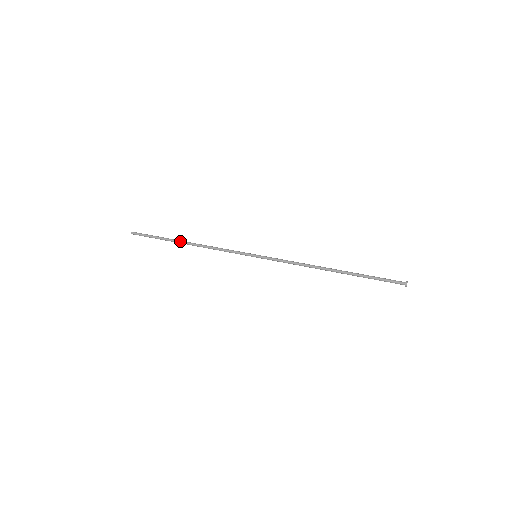
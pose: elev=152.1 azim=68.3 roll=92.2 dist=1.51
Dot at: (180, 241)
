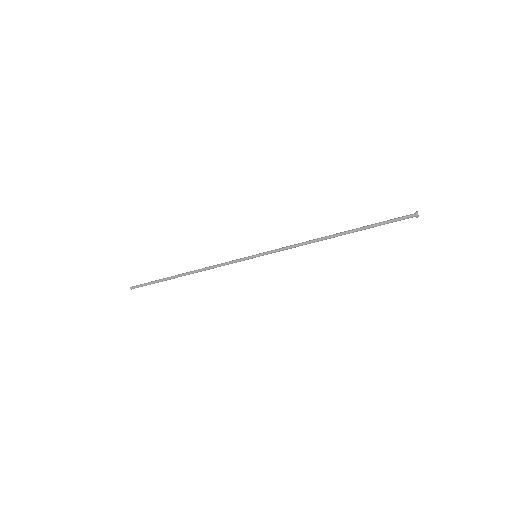
Dot at: (179, 274)
